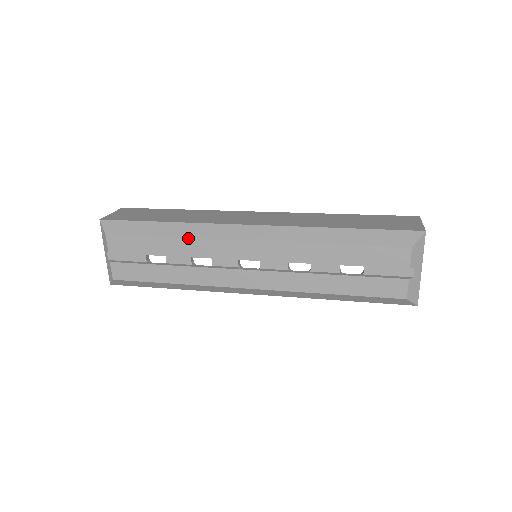
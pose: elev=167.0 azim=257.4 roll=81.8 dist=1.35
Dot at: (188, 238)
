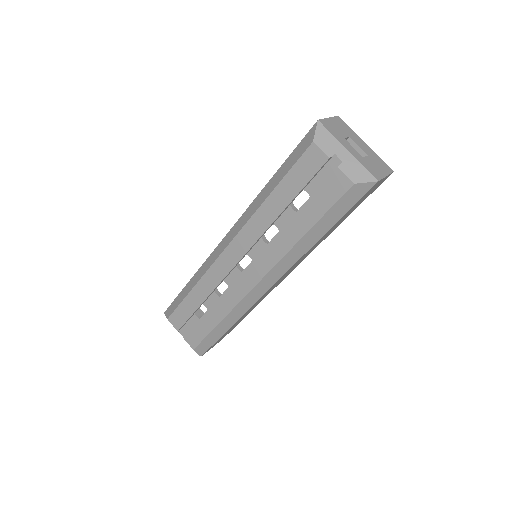
Dot at: (200, 279)
